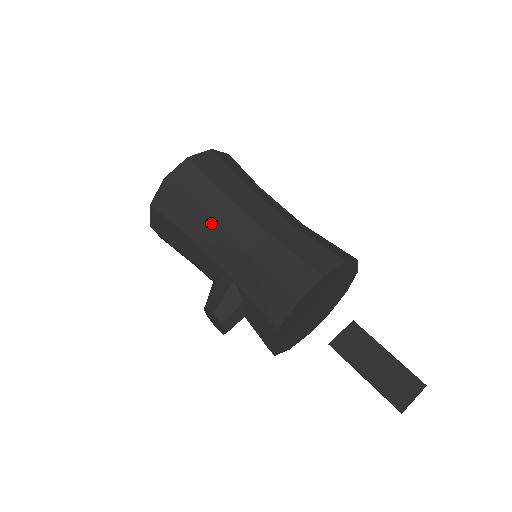
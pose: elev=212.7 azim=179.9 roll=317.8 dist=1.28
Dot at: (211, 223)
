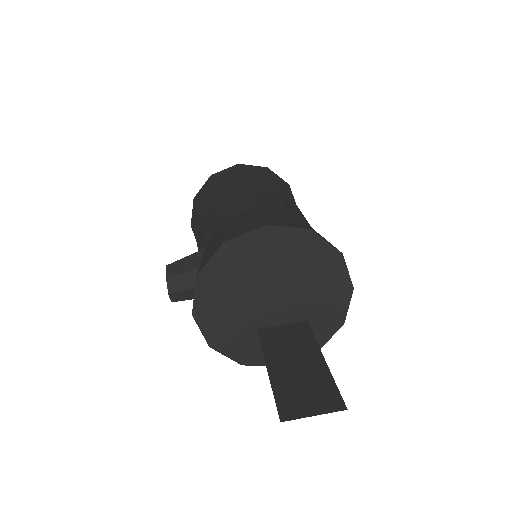
Dot at: (218, 200)
